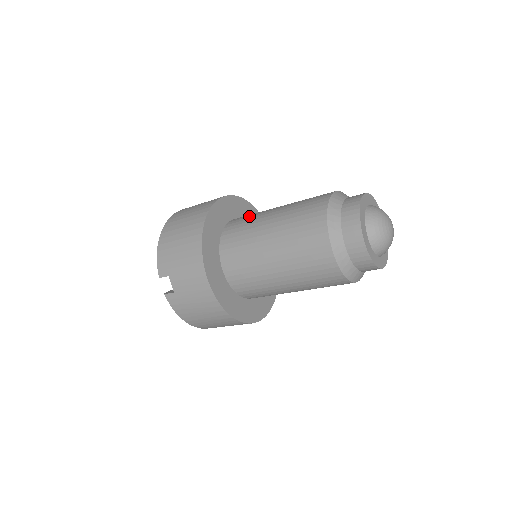
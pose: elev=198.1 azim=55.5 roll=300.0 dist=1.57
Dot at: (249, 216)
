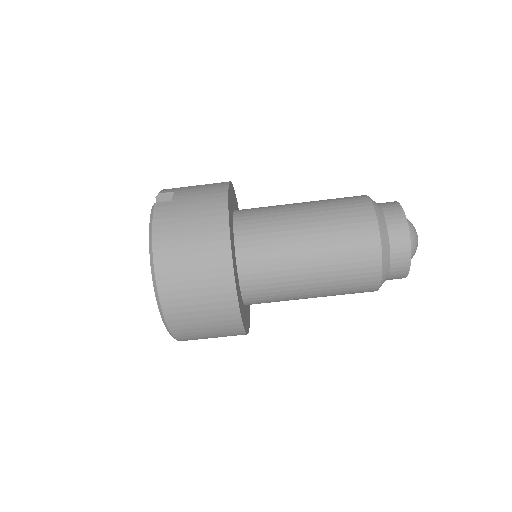
Dot at: occluded
